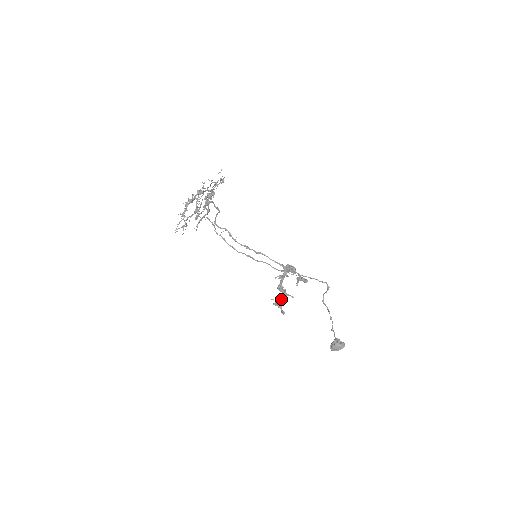
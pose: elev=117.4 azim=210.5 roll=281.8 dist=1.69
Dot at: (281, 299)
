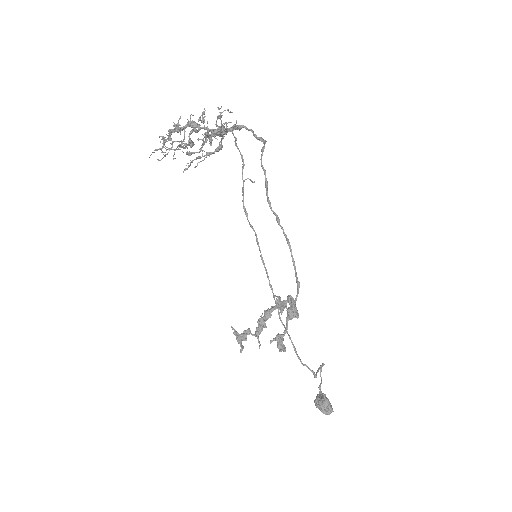
Dot at: (242, 338)
